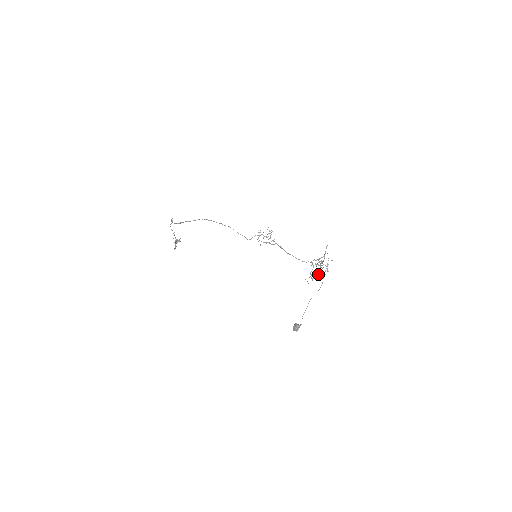
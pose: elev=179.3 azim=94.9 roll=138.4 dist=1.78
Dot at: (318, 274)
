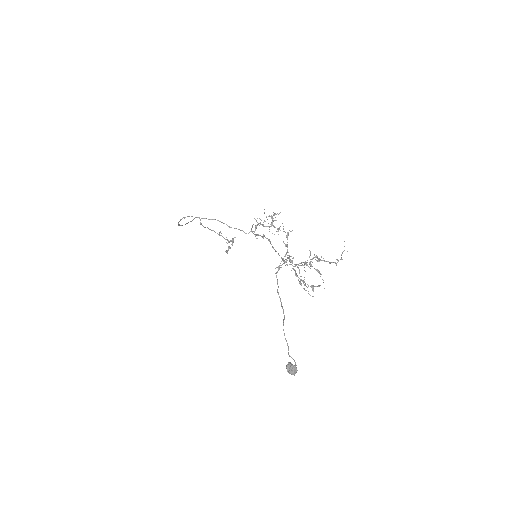
Dot at: occluded
